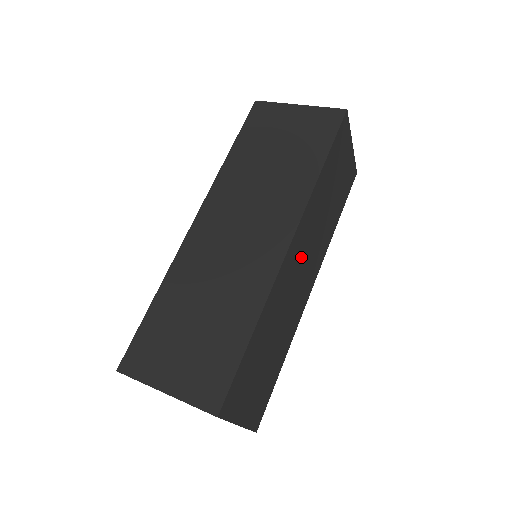
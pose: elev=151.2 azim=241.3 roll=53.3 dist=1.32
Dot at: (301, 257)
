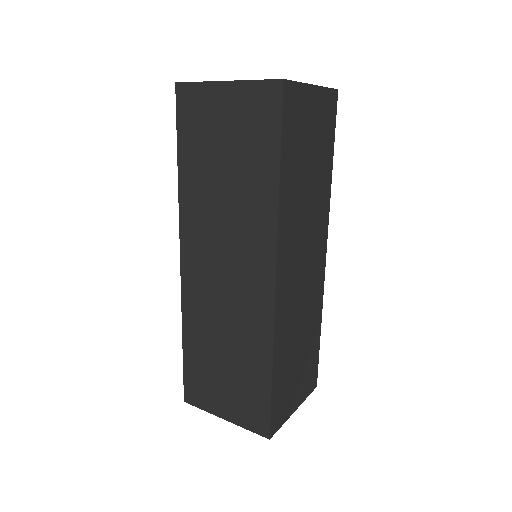
Dot at: (296, 264)
